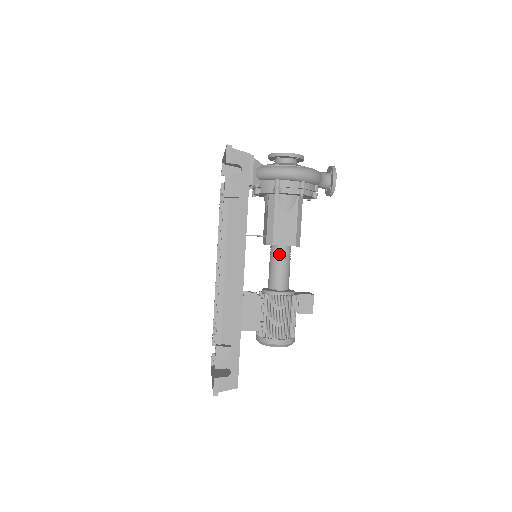
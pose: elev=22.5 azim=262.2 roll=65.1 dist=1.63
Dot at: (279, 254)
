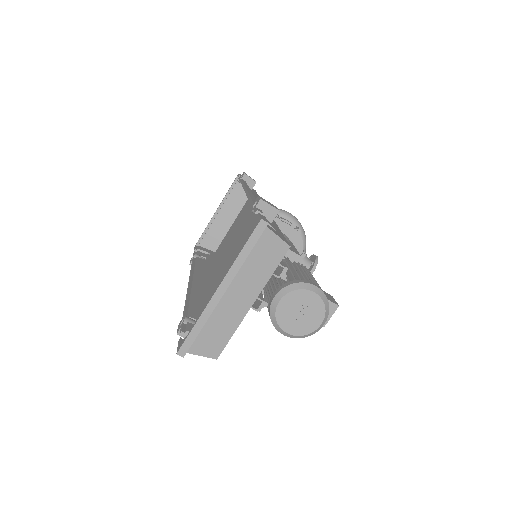
Dot at: (284, 257)
